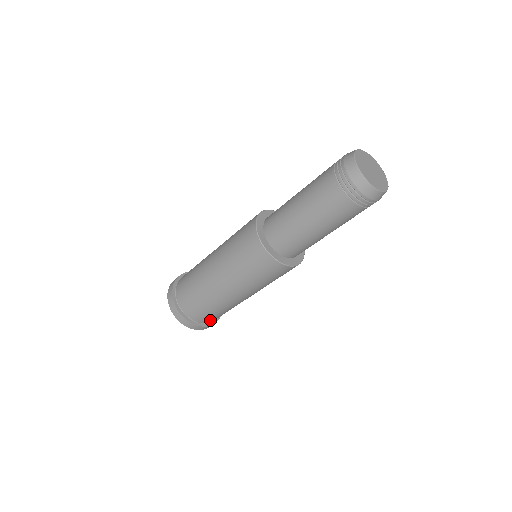
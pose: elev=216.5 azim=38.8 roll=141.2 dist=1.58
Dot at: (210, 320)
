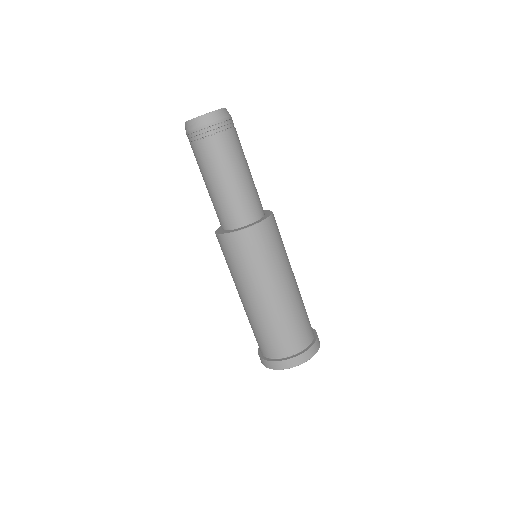
Dot at: (294, 346)
